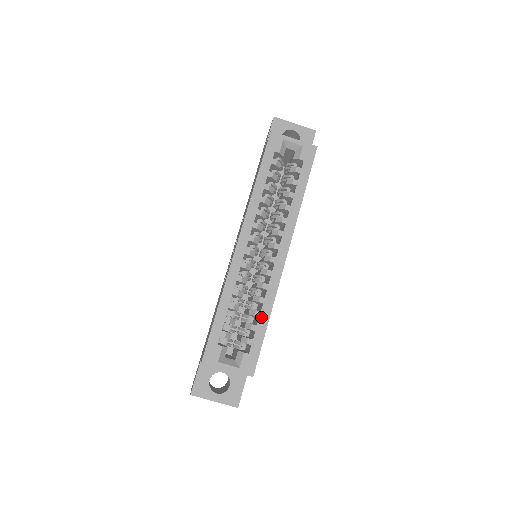
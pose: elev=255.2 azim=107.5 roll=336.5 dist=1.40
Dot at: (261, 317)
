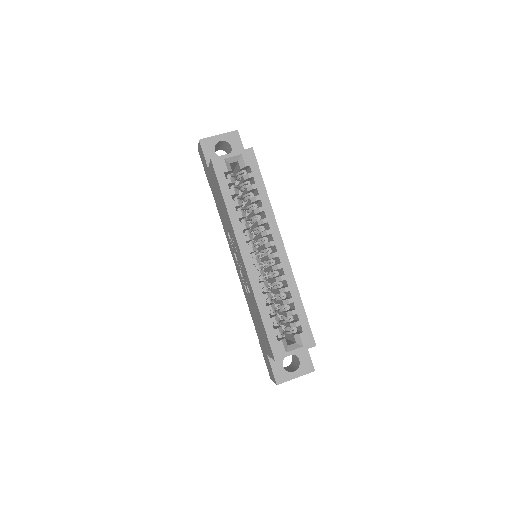
Dot at: (295, 301)
